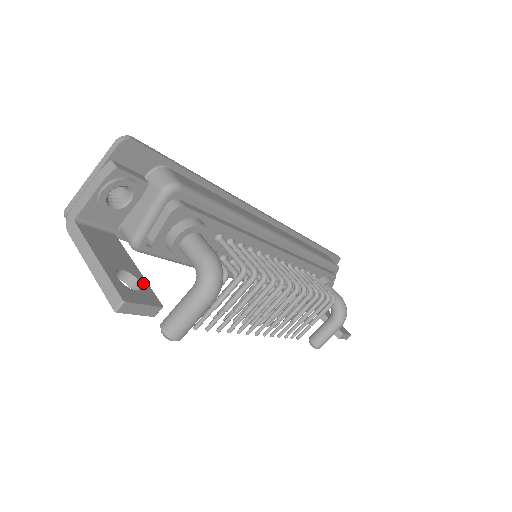
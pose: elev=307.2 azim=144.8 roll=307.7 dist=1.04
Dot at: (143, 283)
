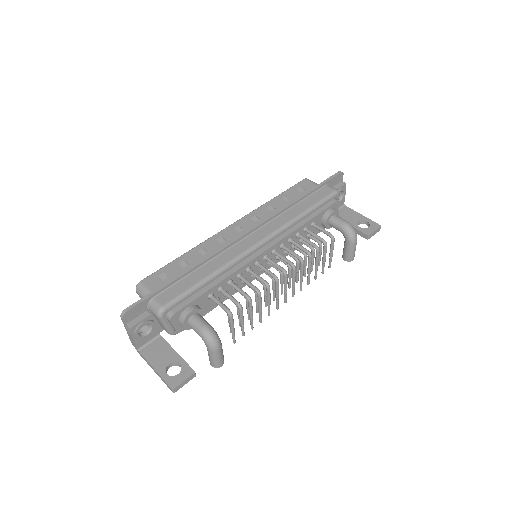
Dot at: (182, 363)
